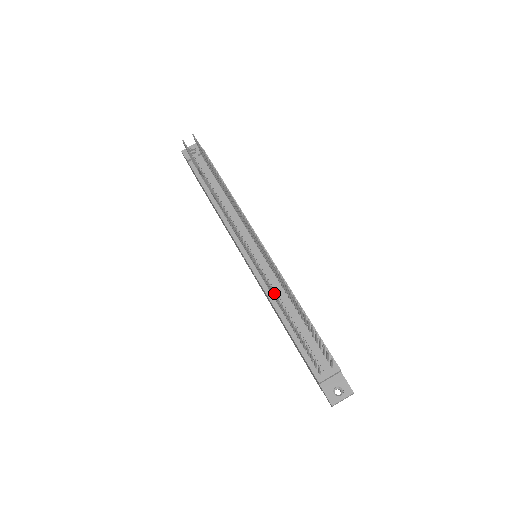
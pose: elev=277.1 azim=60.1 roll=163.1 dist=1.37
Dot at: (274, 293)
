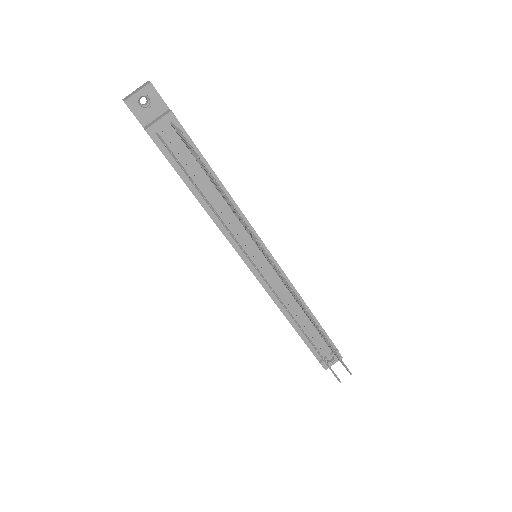
Dot at: (302, 331)
